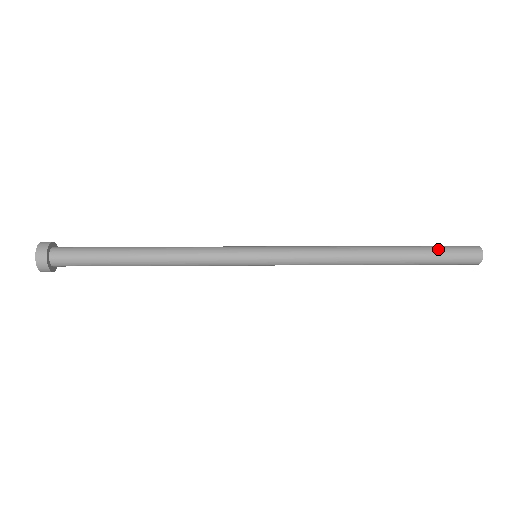
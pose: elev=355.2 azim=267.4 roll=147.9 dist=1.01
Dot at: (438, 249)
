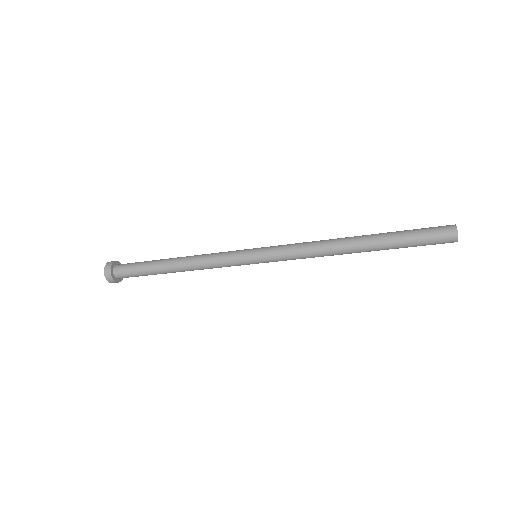
Dot at: (411, 230)
